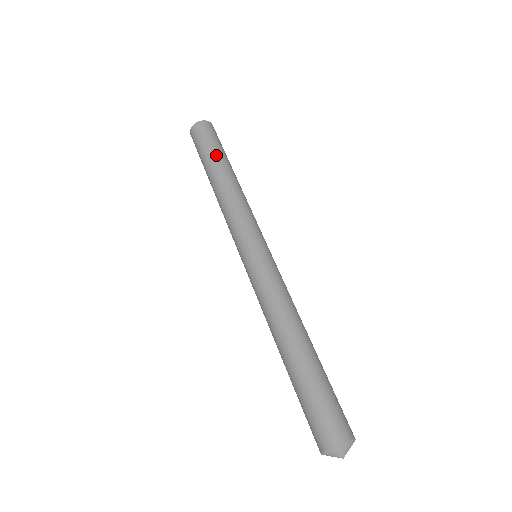
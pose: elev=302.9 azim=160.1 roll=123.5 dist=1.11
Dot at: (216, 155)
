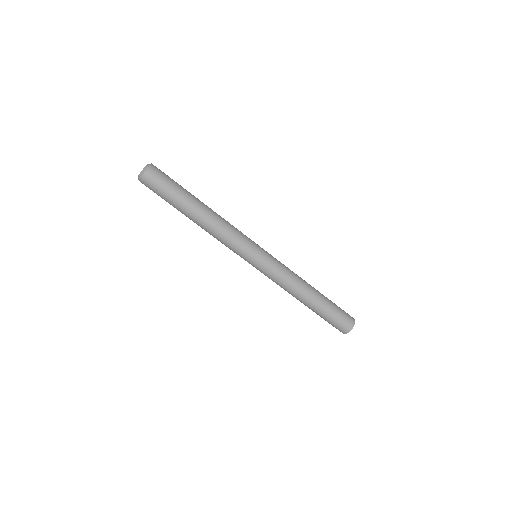
Dot at: (183, 200)
